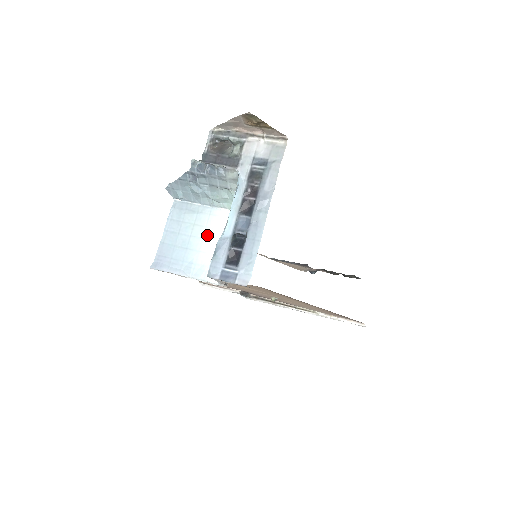
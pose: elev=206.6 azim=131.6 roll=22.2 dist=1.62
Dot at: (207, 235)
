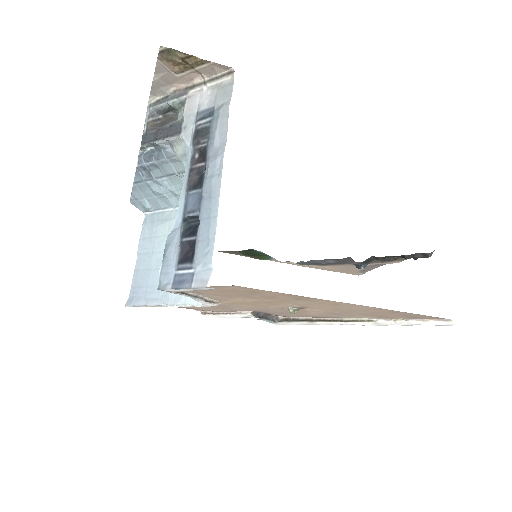
Dot at: occluded
